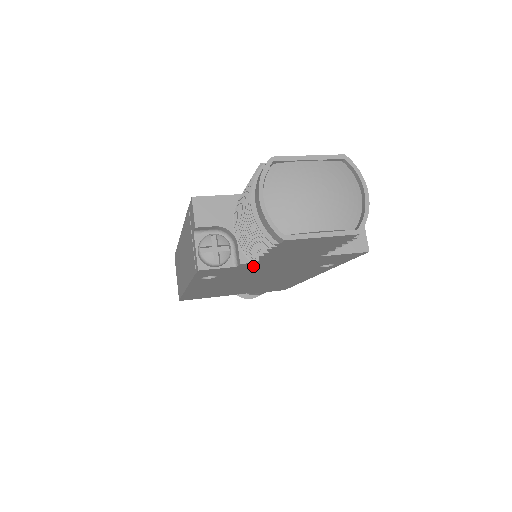
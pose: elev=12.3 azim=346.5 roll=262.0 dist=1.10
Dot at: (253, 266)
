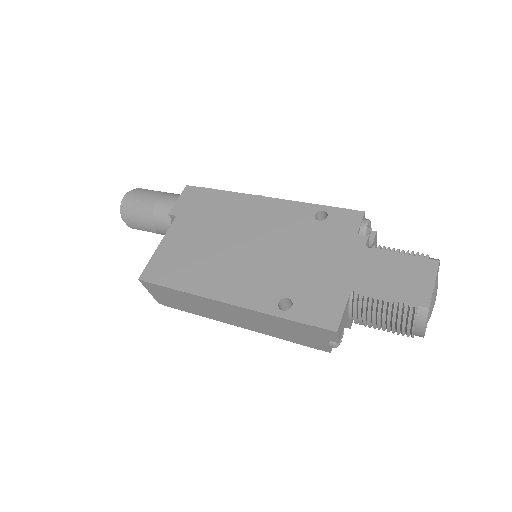
Dot at: occluded
